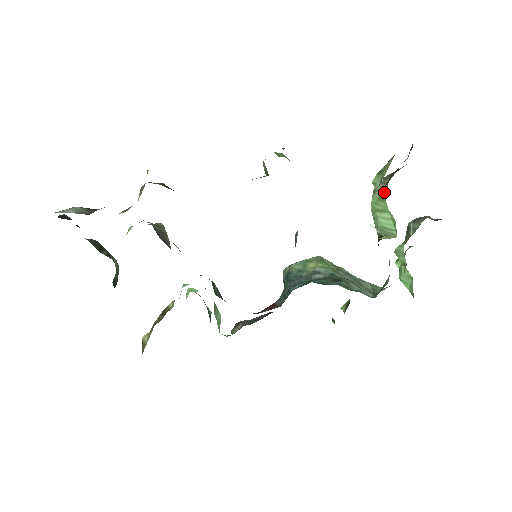
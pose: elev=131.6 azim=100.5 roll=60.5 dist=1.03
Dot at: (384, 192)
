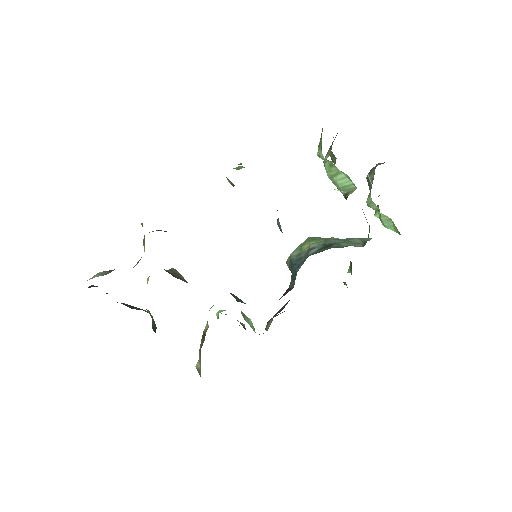
Dot at: (334, 161)
